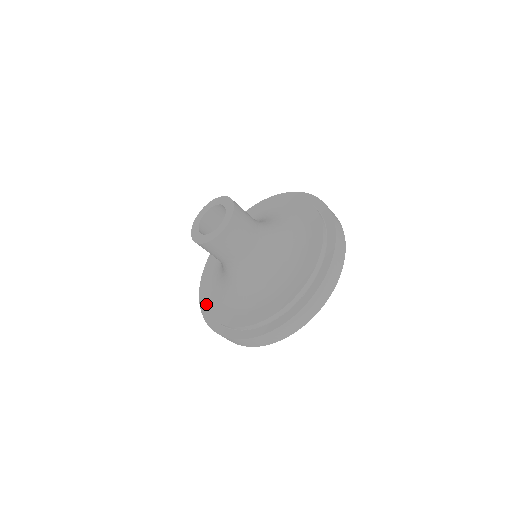
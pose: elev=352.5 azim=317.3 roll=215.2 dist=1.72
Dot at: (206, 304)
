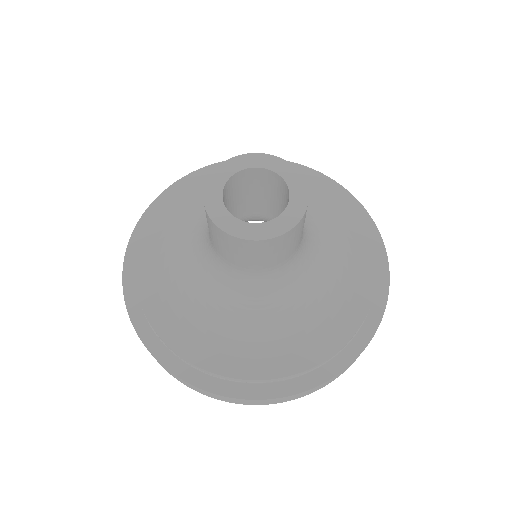
Dot at: (162, 208)
